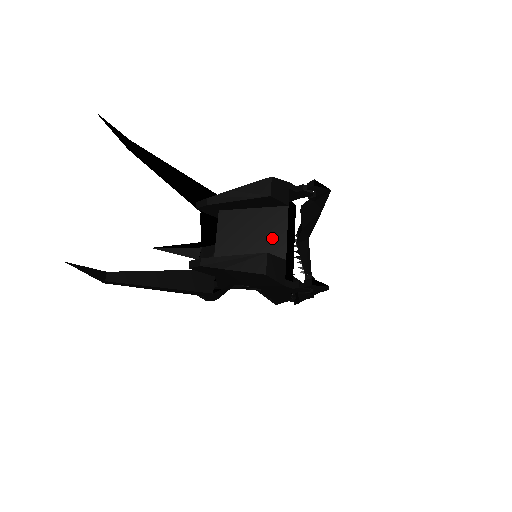
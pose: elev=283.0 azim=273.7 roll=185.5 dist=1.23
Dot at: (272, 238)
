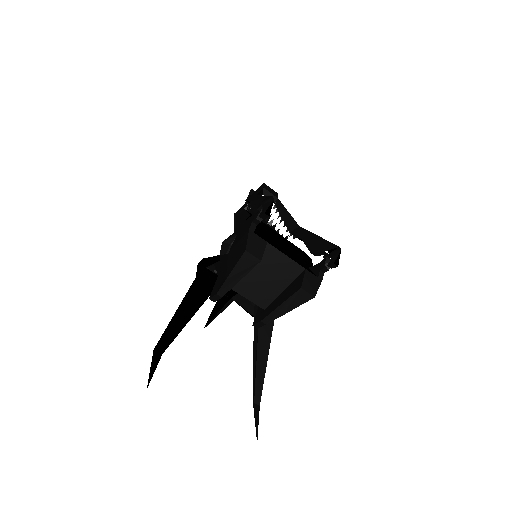
Dot at: (282, 267)
